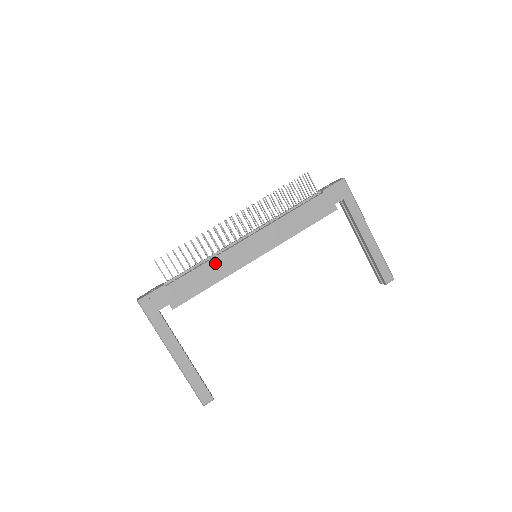
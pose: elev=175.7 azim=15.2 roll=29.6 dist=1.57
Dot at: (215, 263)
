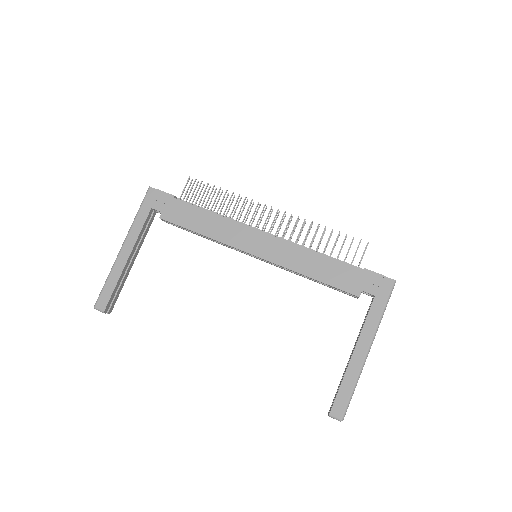
Dot at: (222, 222)
